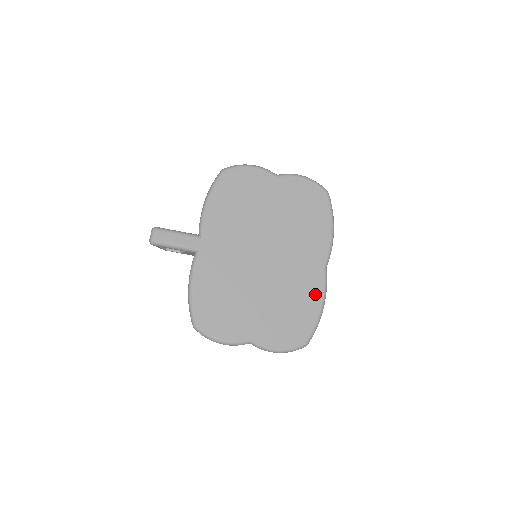
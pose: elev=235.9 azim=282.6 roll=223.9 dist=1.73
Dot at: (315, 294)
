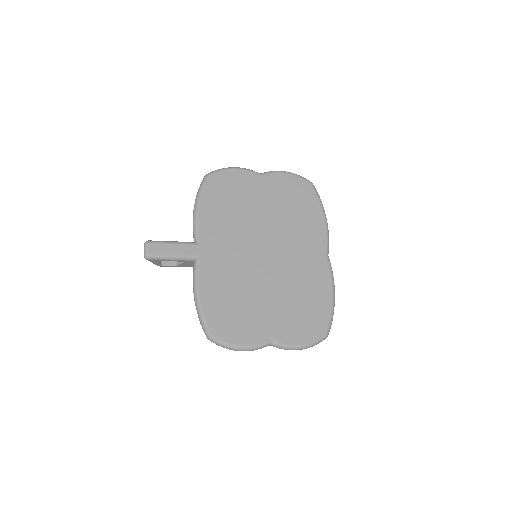
Dot at: (324, 283)
